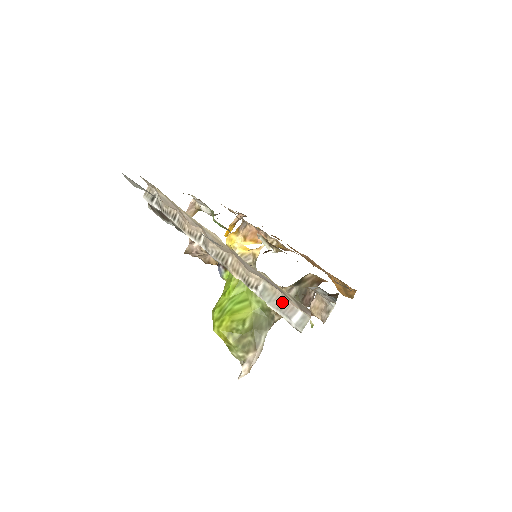
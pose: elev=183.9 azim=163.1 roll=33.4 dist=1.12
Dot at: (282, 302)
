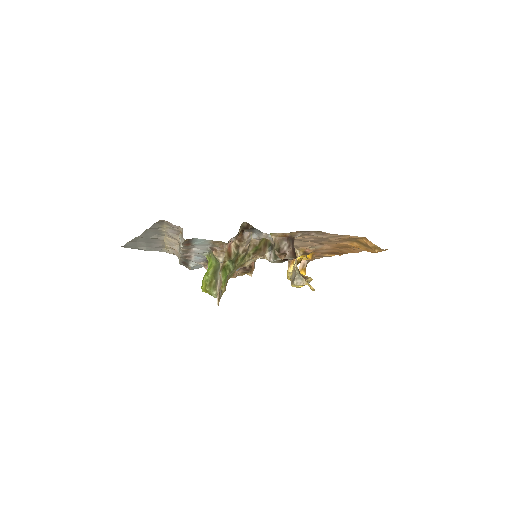
Dot at: occluded
